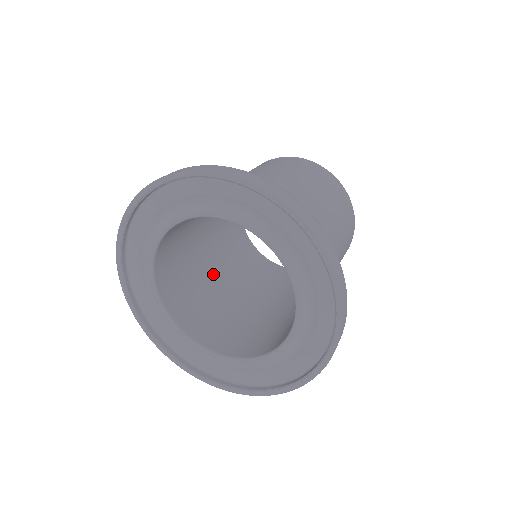
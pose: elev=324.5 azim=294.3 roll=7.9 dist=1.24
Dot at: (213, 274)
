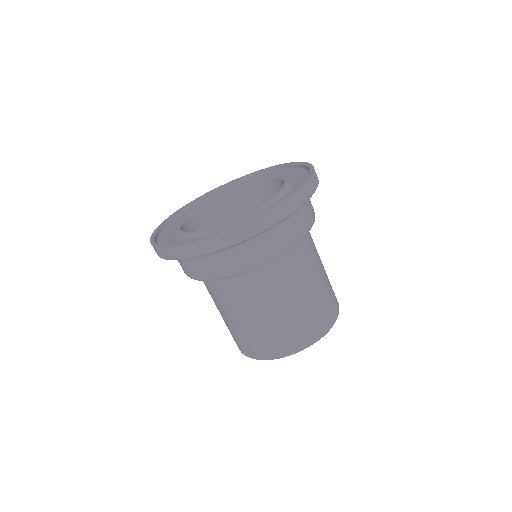
Dot at: occluded
